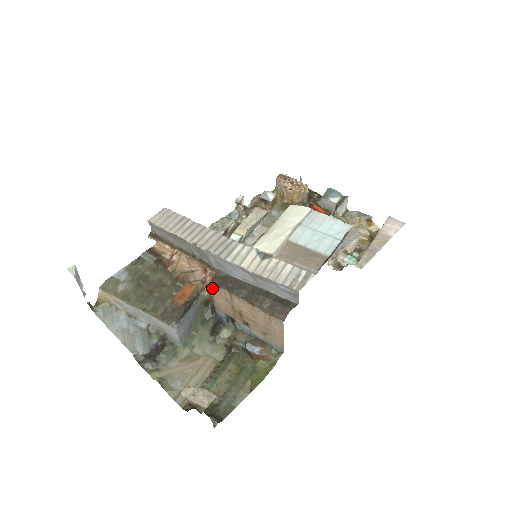
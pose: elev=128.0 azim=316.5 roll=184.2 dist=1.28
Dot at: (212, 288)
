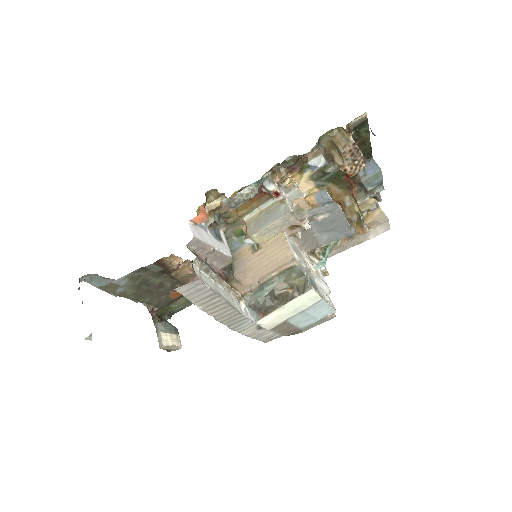
Dot at: occluded
